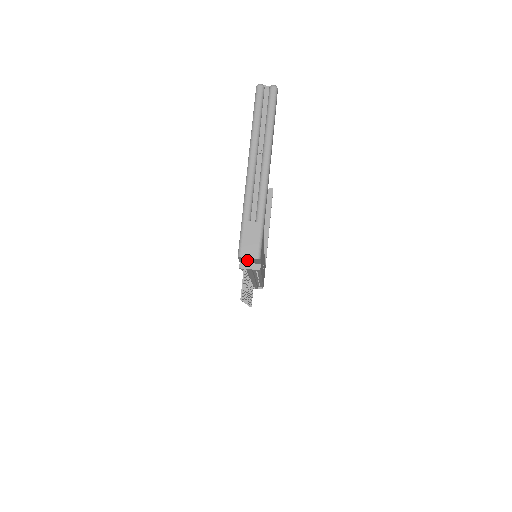
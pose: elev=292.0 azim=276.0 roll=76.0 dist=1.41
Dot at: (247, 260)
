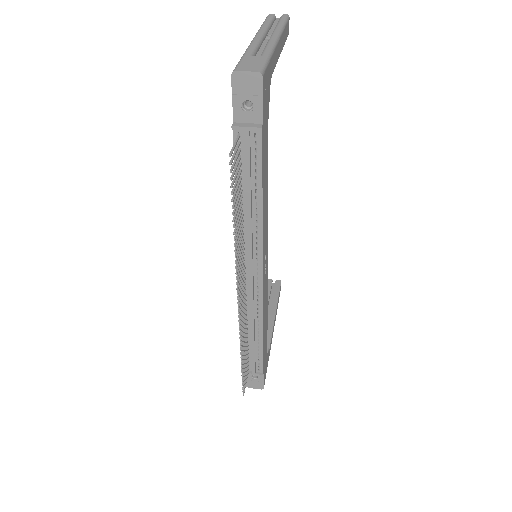
Dot at: (244, 97)
